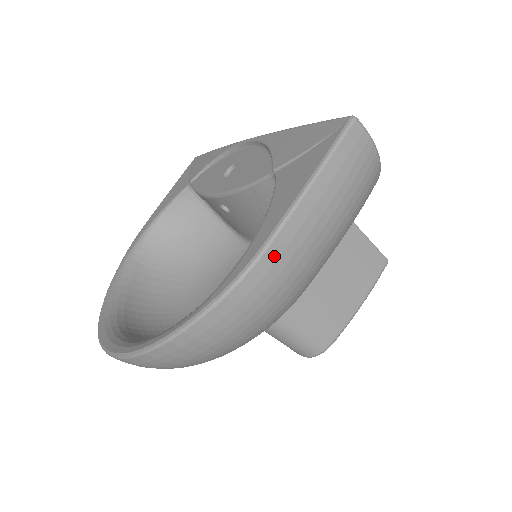
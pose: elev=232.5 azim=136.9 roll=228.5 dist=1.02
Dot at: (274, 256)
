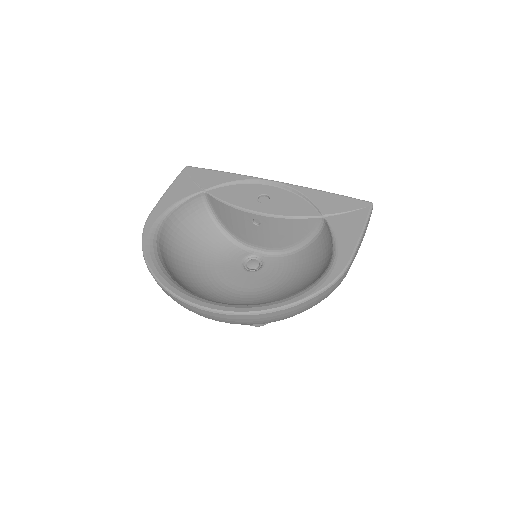
Dot at: occluded
